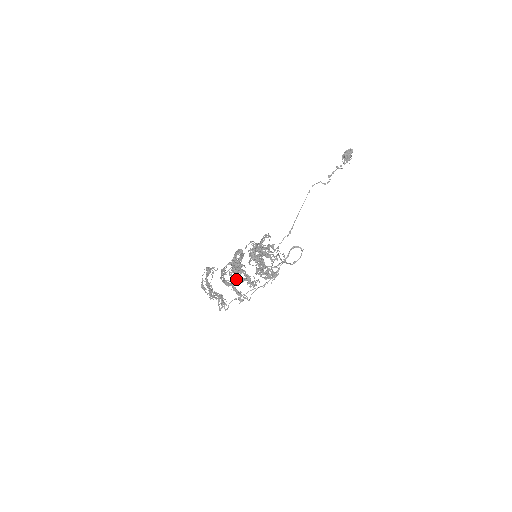
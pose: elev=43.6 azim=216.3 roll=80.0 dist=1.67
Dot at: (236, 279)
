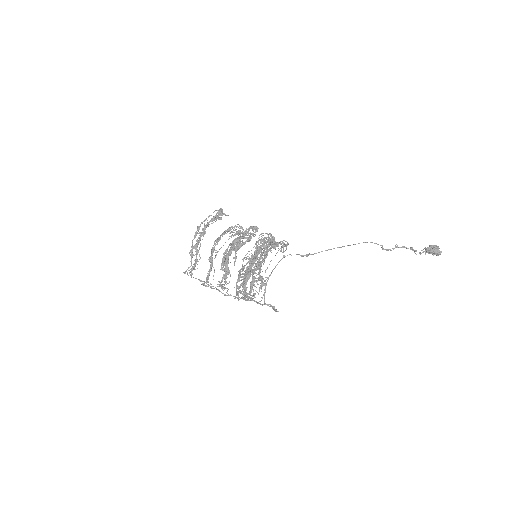
Dot at: (222, 259)
